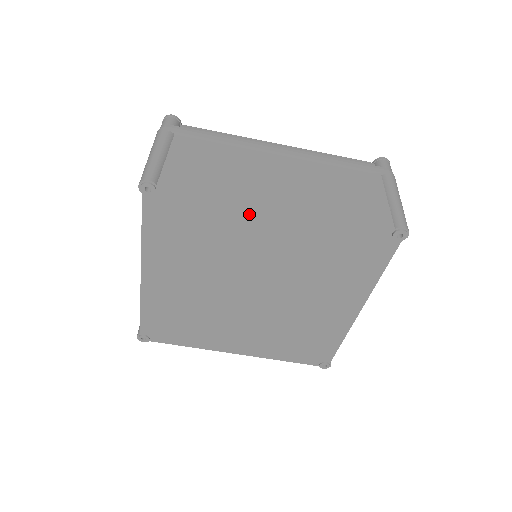
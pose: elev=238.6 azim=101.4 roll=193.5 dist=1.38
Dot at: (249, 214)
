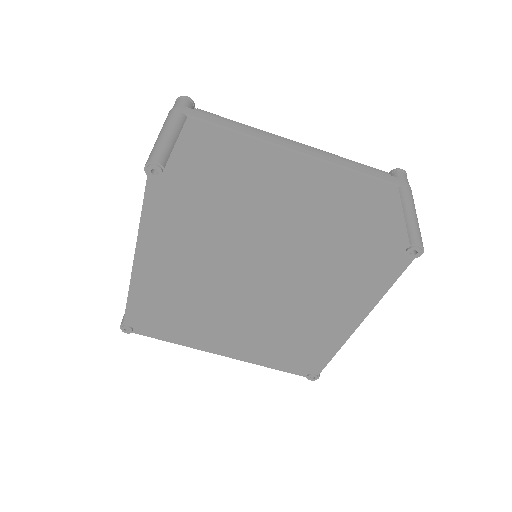
Dot at: (259, 211)
